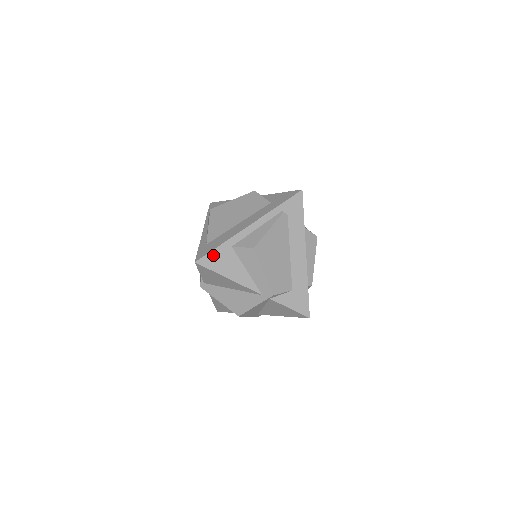
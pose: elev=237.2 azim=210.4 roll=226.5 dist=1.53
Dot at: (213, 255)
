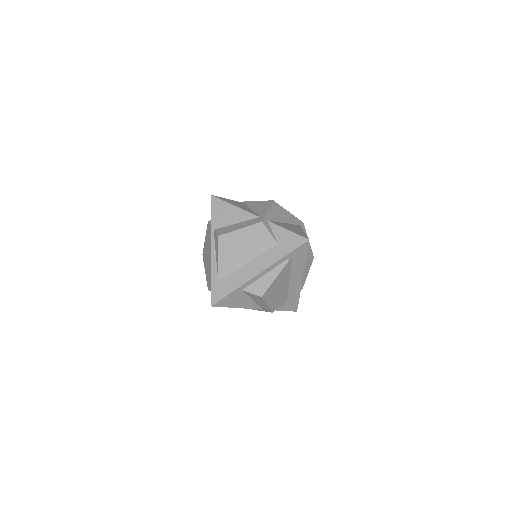
Dot at: (226, 299)
